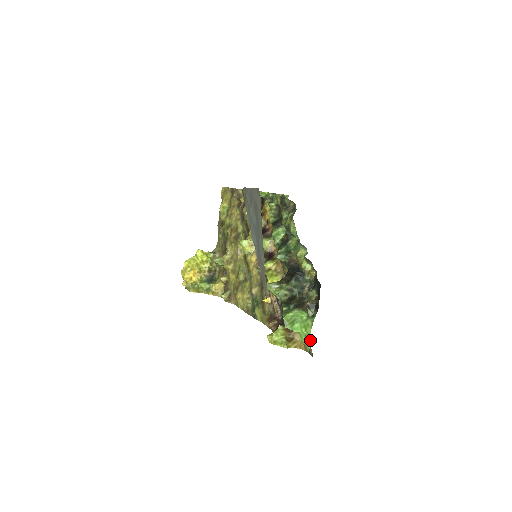
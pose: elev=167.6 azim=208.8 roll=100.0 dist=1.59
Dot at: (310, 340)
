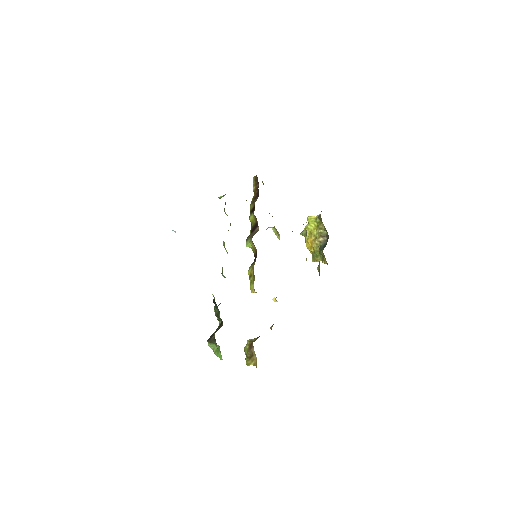
Dot at: occluded
